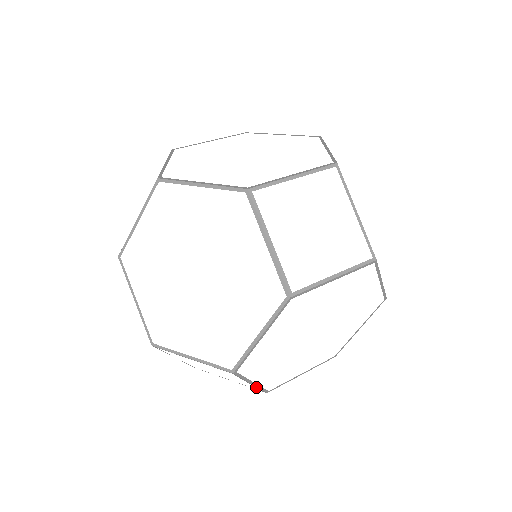
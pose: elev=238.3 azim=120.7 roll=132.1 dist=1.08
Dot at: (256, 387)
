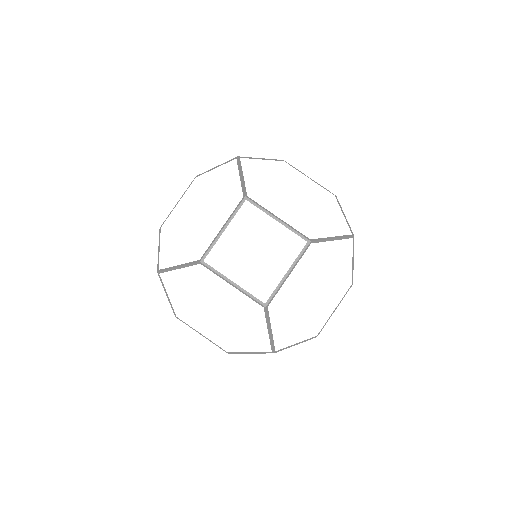
Dot at: occluded
